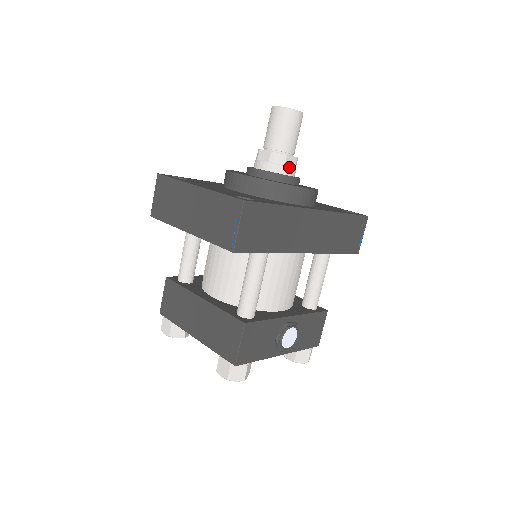
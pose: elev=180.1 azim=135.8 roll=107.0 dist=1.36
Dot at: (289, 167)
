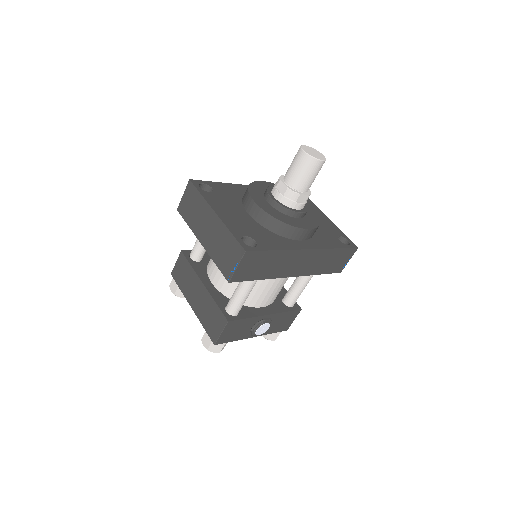
Dot at: (299, 203)
